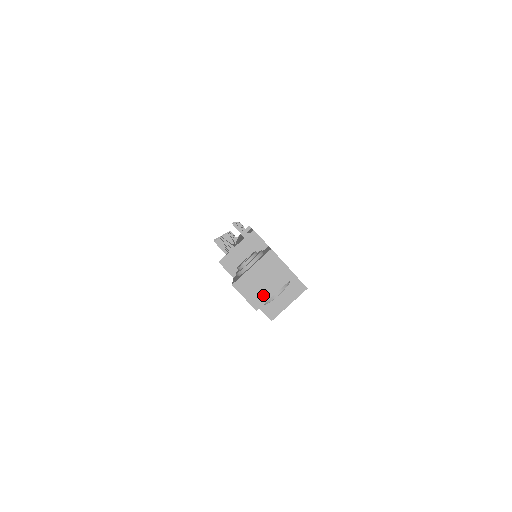
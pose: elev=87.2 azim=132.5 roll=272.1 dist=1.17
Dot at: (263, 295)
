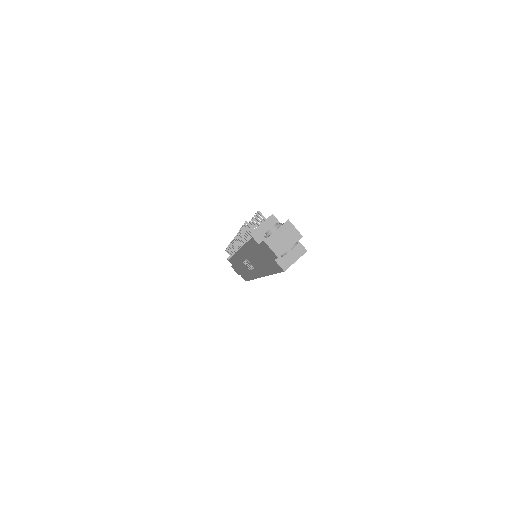
Dot at: (283, 248)
